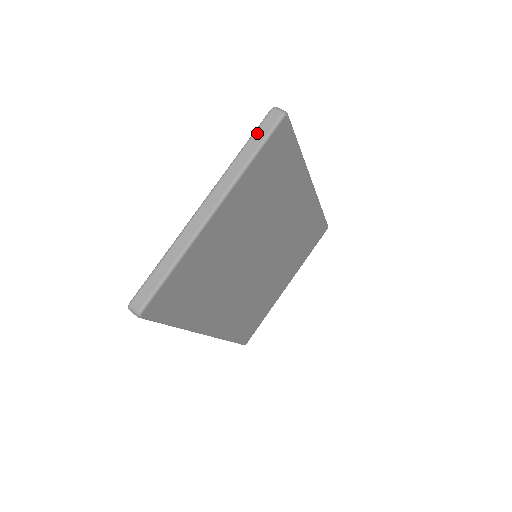
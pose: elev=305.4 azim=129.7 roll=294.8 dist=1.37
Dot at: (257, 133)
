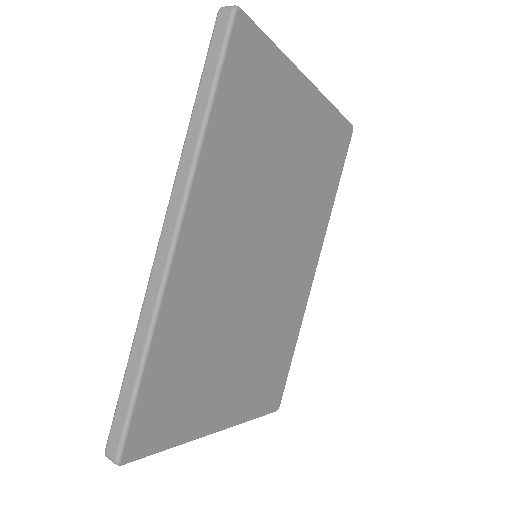
Dot at: occluded
